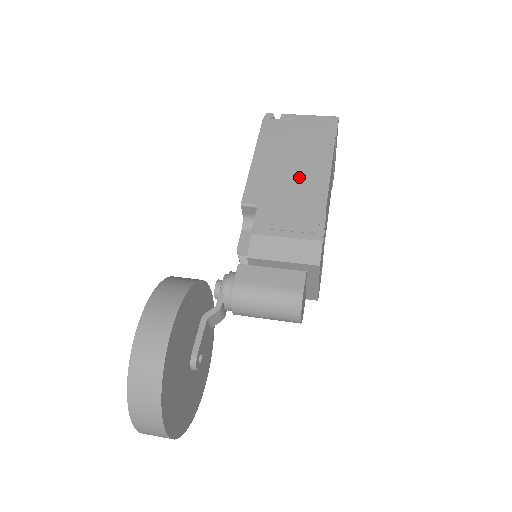
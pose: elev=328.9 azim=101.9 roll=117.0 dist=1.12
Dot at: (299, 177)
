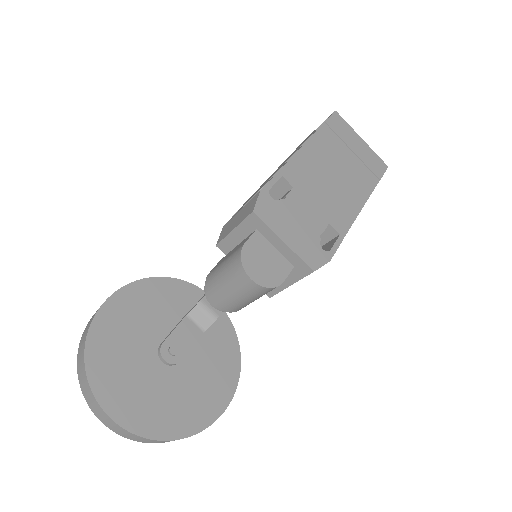
Dot at: occluded
